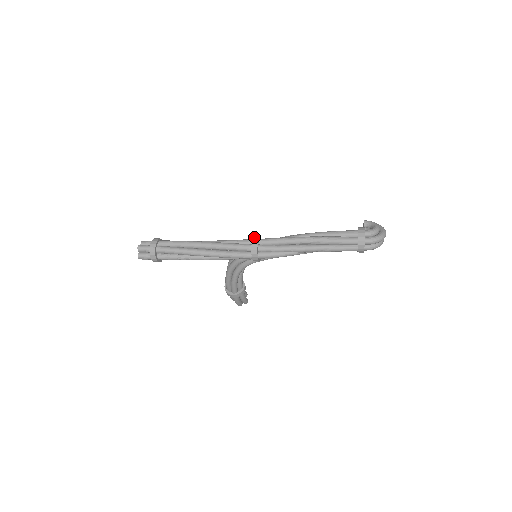
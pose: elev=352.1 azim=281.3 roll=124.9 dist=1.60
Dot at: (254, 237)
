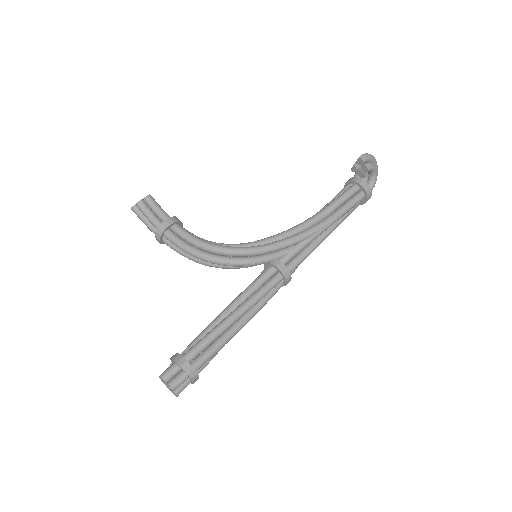
Dot at: (287, 279)
